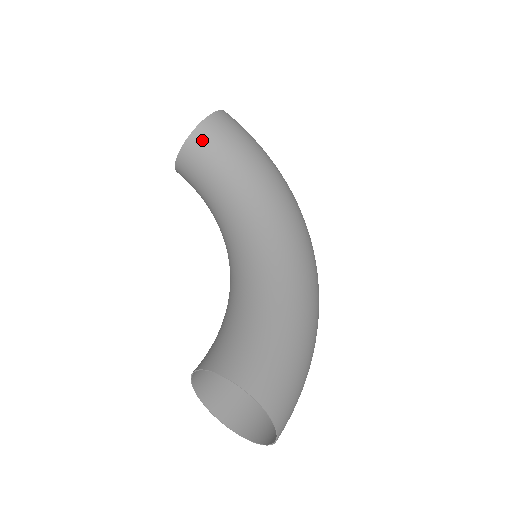
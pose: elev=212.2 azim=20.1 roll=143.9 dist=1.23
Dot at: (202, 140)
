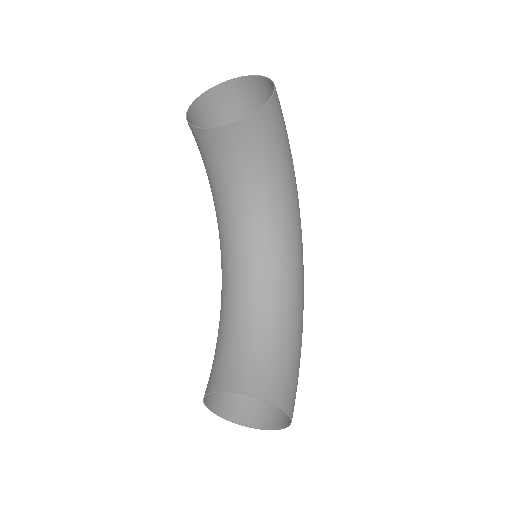
Dot at: (261, 127)
